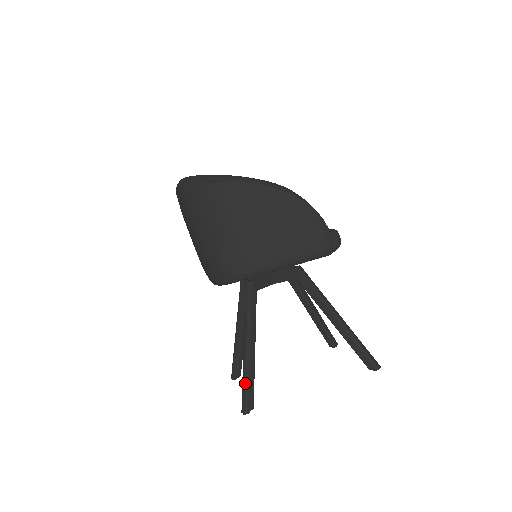
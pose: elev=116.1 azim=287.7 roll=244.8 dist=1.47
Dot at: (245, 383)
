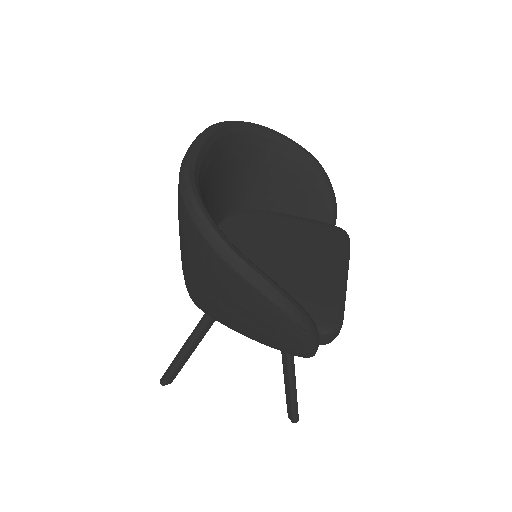
Dot at: (172, 367)
